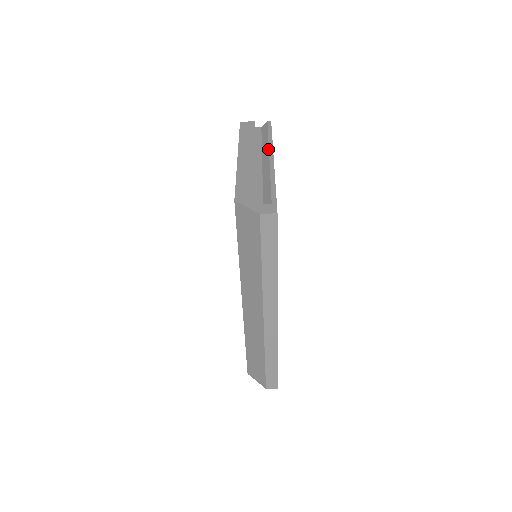
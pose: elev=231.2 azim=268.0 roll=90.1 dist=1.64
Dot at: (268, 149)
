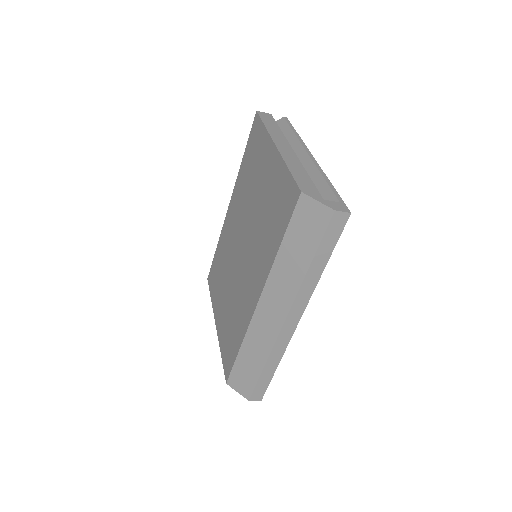
Dot at: (302, 145)
